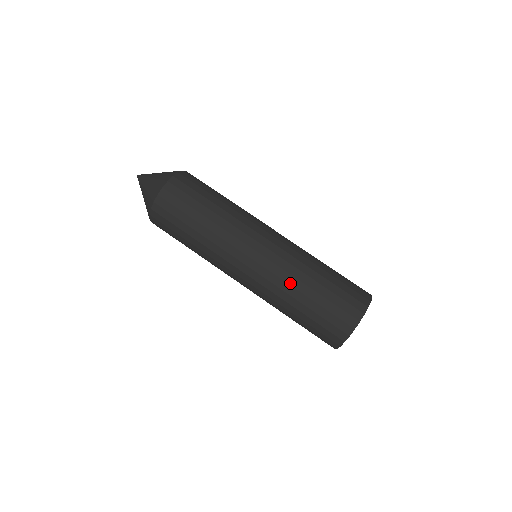
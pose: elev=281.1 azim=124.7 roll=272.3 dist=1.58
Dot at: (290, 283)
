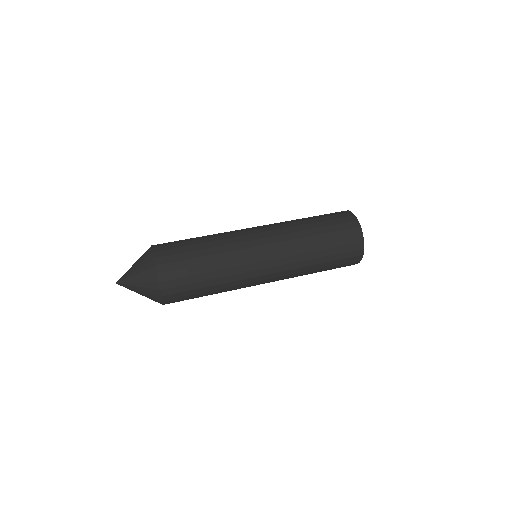
Dot at: (297, 231)
